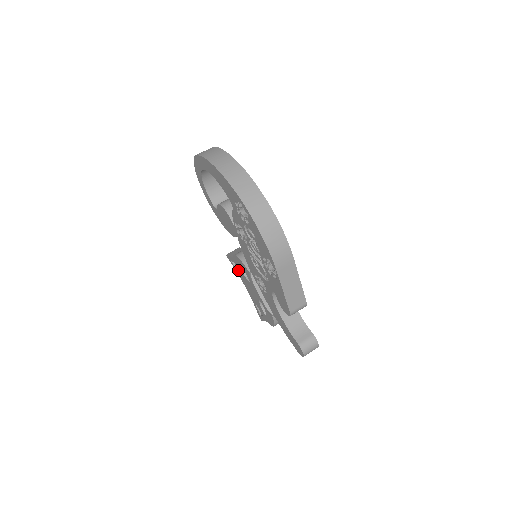
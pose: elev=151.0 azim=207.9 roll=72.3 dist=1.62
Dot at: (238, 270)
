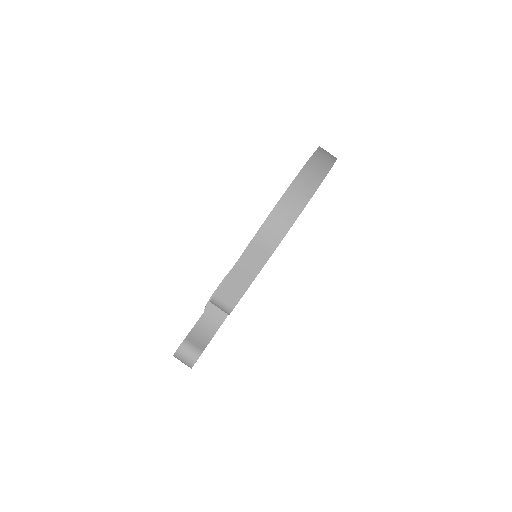
Dot at: occluded
